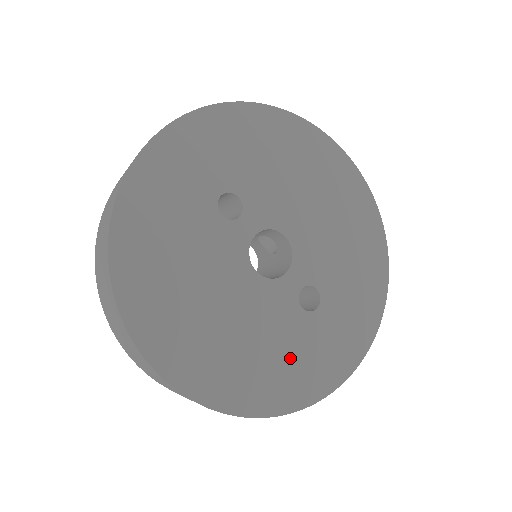
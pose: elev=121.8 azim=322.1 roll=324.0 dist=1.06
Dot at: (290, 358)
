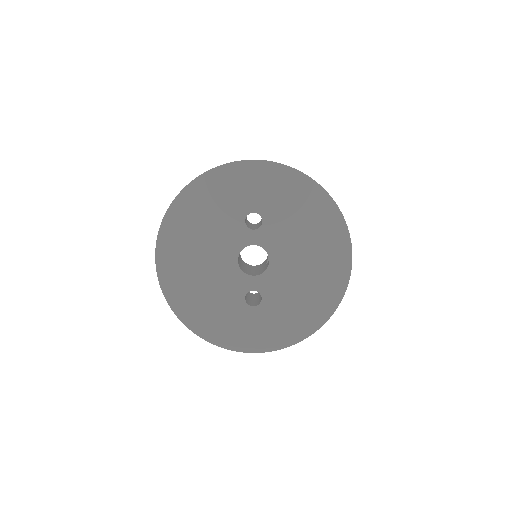
Dot at: (217, 312)
